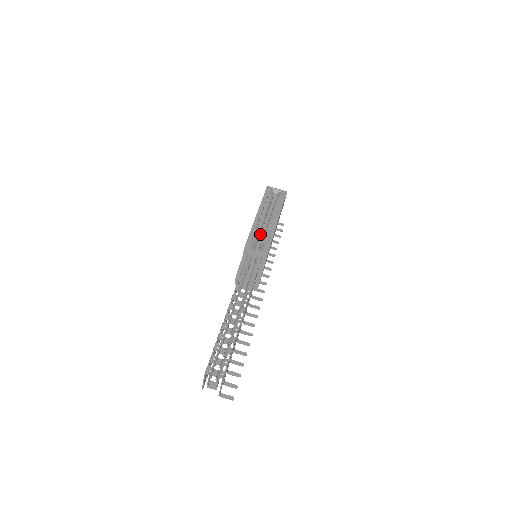
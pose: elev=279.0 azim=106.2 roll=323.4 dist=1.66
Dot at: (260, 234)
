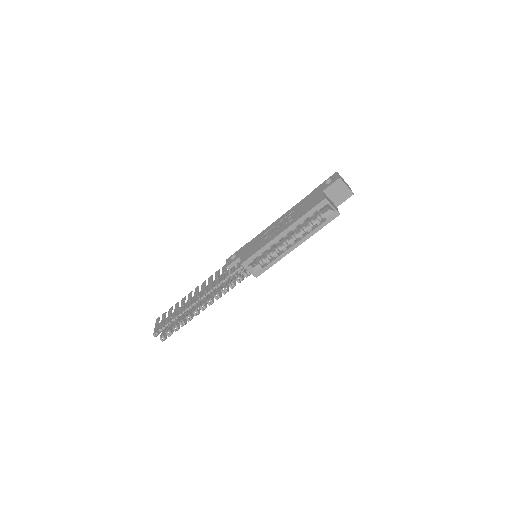
Dot at: occluded
